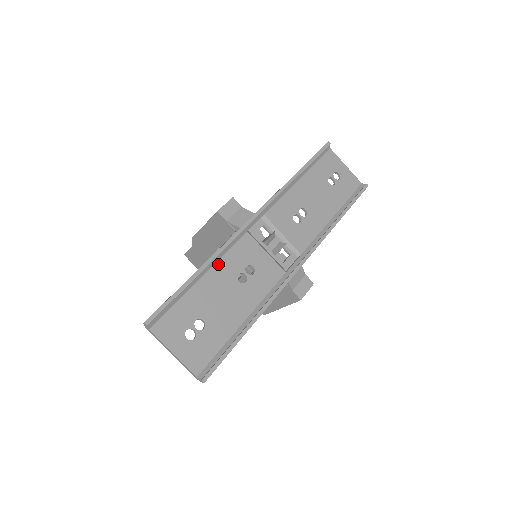
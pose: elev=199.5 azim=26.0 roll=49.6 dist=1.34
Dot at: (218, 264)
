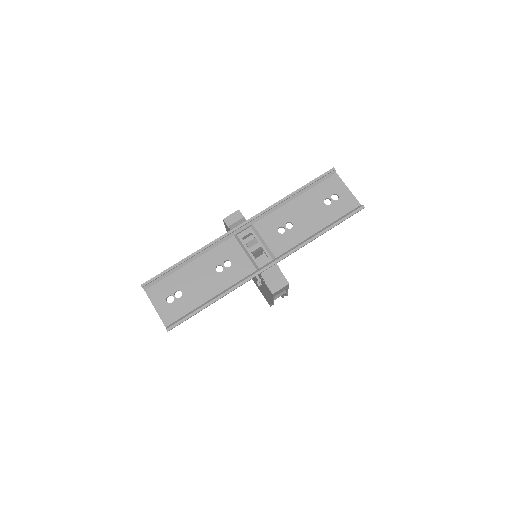
Dot at: (204, 256)
